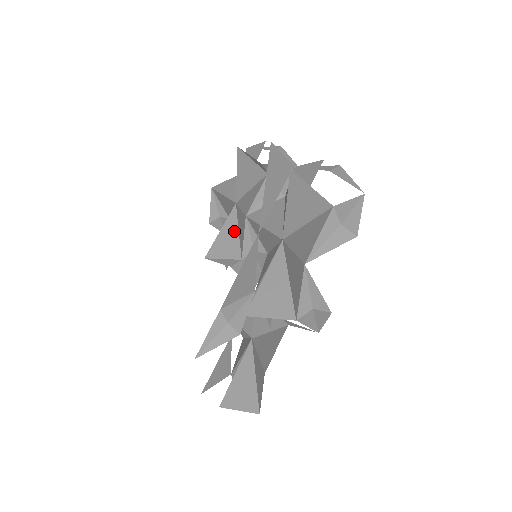
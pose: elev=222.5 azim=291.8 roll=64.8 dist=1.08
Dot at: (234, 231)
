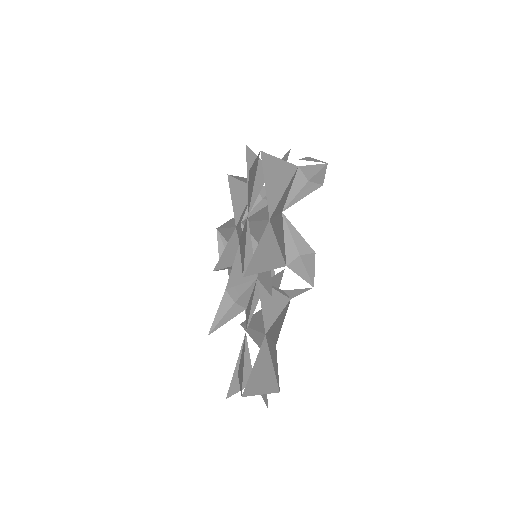
Dot at: (236, 246)
